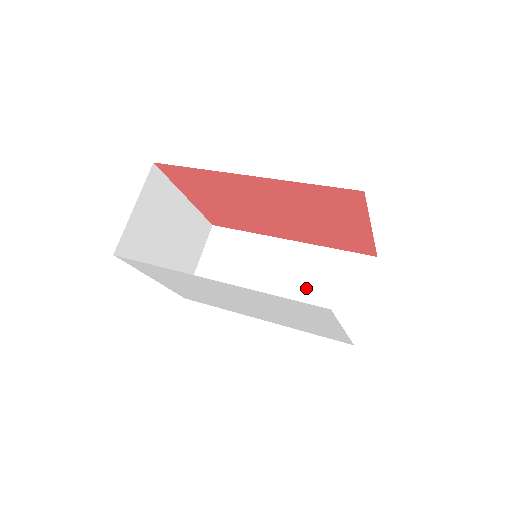
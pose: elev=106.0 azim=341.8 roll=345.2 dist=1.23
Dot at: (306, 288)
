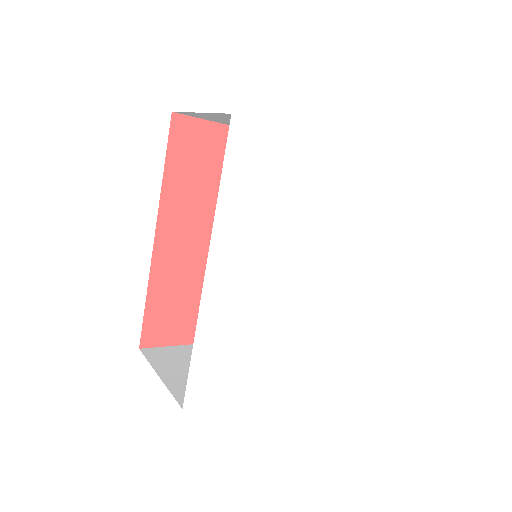
Dot at: occluded
